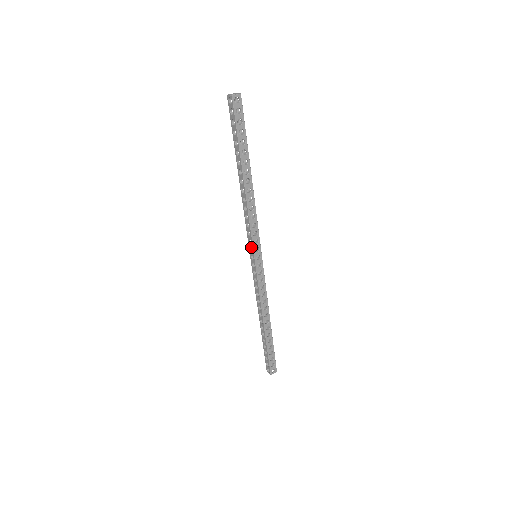
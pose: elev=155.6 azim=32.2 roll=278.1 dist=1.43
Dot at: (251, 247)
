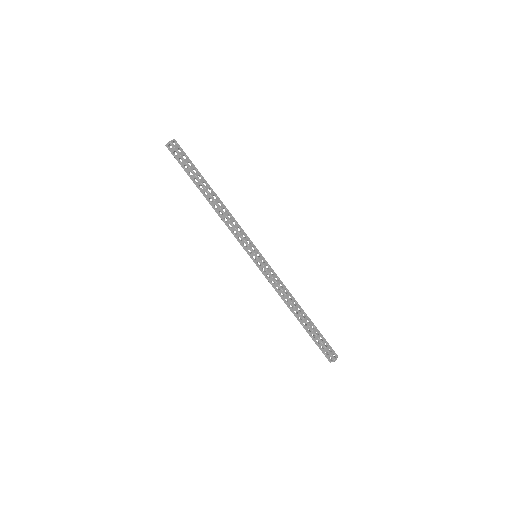
Dot at: (246, 249)
